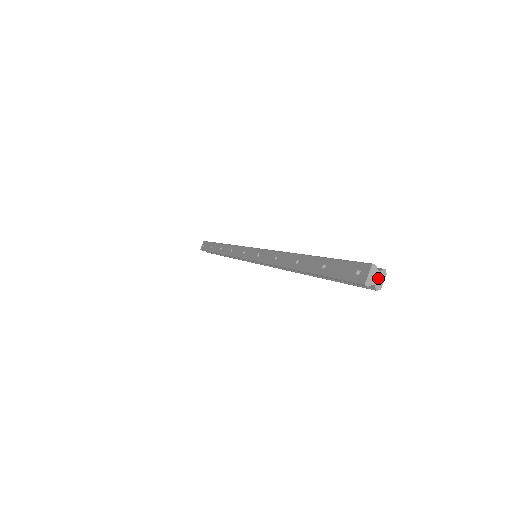
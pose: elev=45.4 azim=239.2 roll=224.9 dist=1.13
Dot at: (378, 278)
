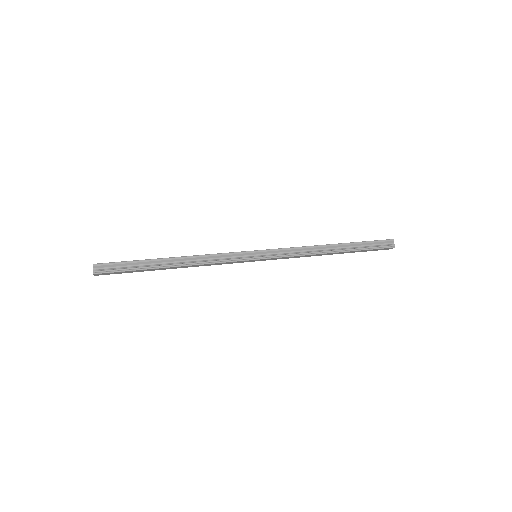
Dot at: occluded
